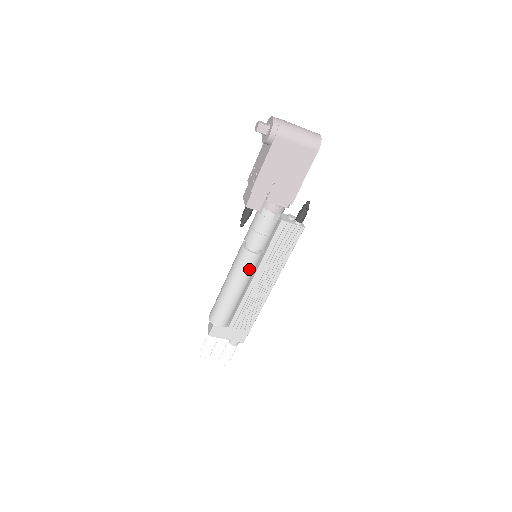
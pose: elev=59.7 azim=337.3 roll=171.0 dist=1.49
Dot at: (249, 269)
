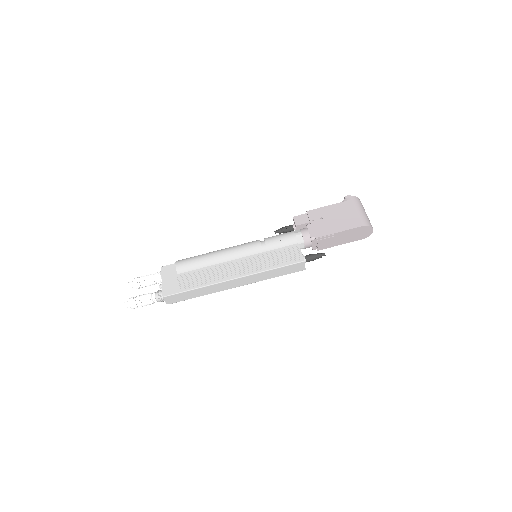
Dot at: (245, 249)
